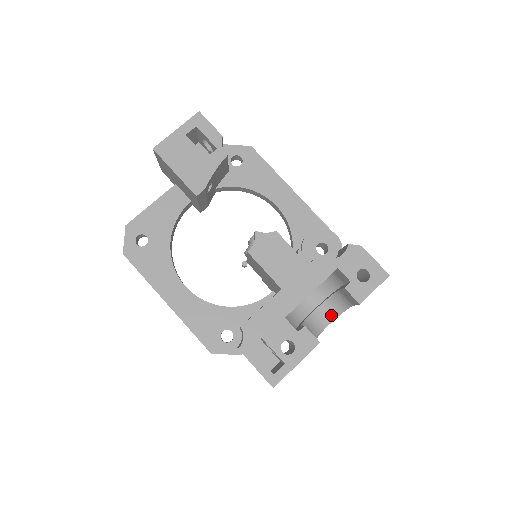
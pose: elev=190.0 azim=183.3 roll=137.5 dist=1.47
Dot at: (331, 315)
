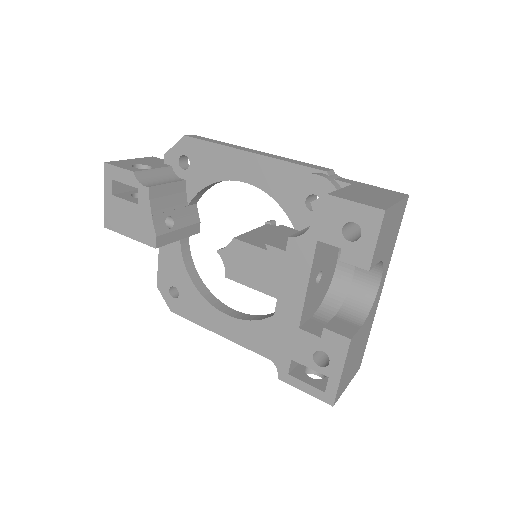
Dot at: (374, 273)
